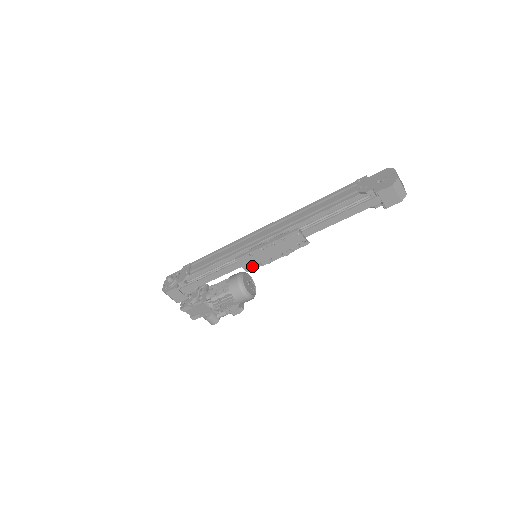
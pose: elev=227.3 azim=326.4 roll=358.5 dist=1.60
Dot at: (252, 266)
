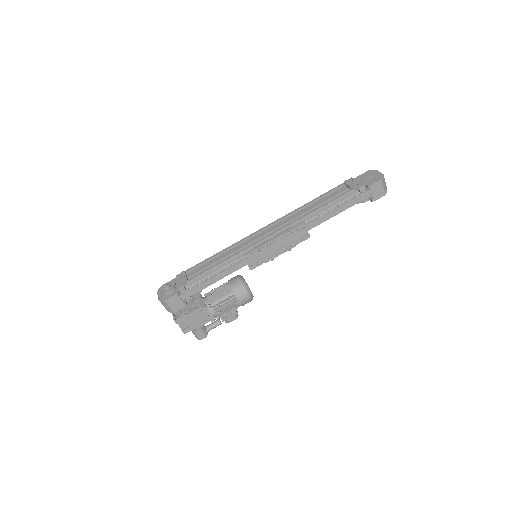
Dot at: (257, 263)
